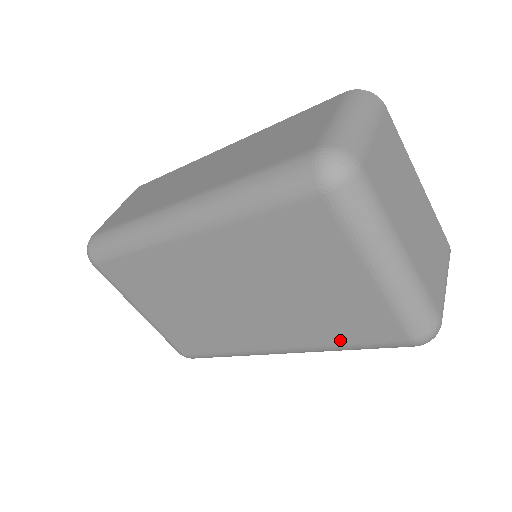
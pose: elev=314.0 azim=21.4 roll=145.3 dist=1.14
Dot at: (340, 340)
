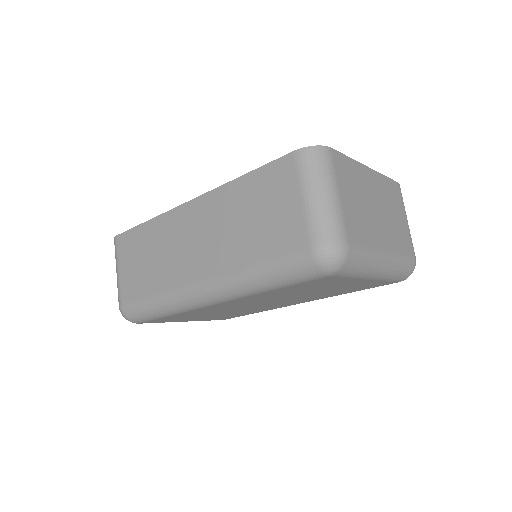
Dot at: (349, 292)
